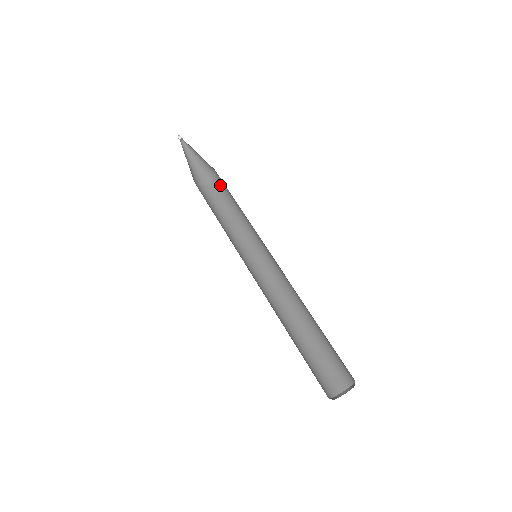
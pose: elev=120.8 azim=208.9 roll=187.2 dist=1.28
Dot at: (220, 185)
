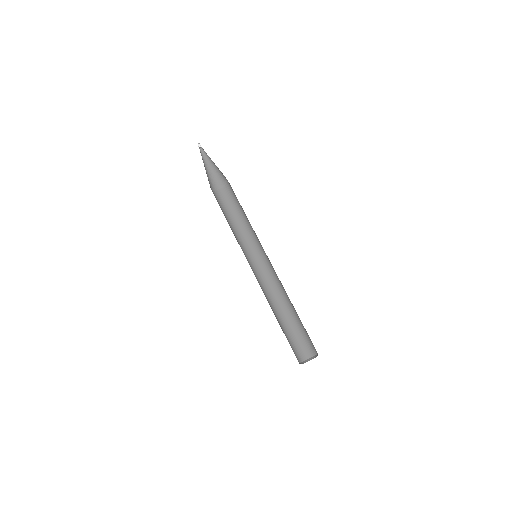
Dot at: (231, 190)
